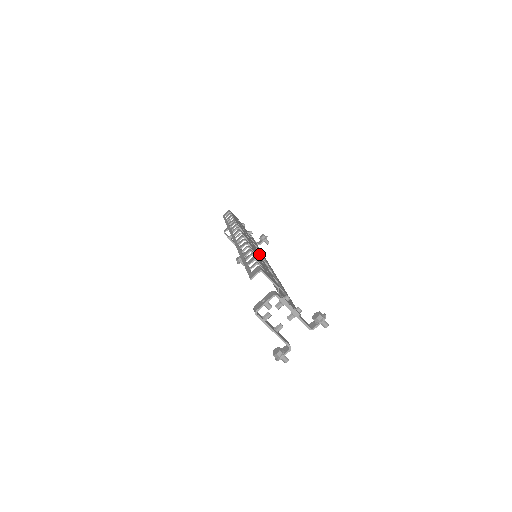
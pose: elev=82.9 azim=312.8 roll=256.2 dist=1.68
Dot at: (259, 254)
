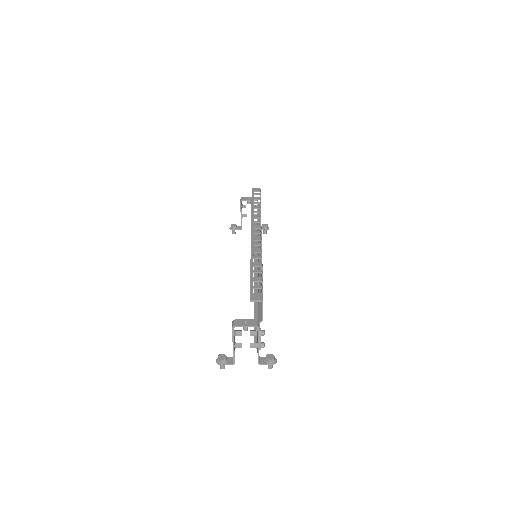
Dot at: occluded
